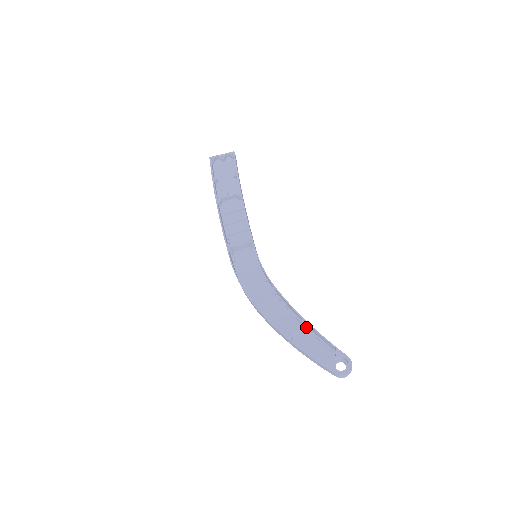
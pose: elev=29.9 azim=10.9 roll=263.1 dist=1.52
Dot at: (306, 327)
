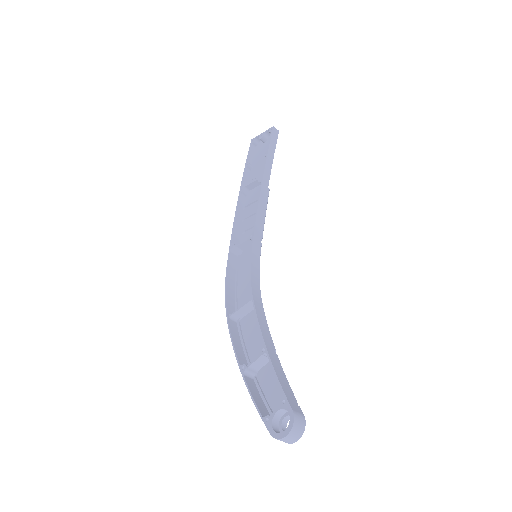
Dot at: occluded
